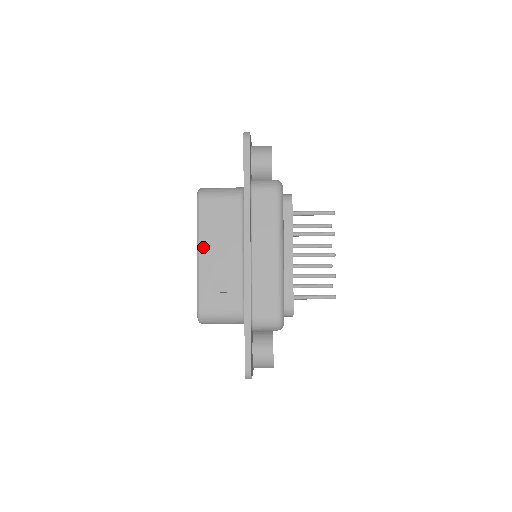
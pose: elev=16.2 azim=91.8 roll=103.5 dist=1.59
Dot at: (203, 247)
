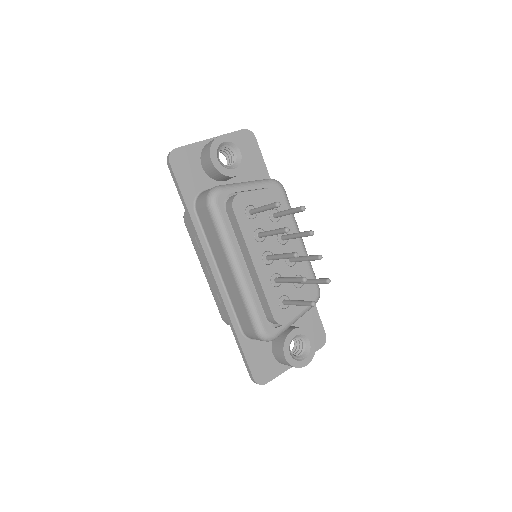
Dot at: (202, 264)
